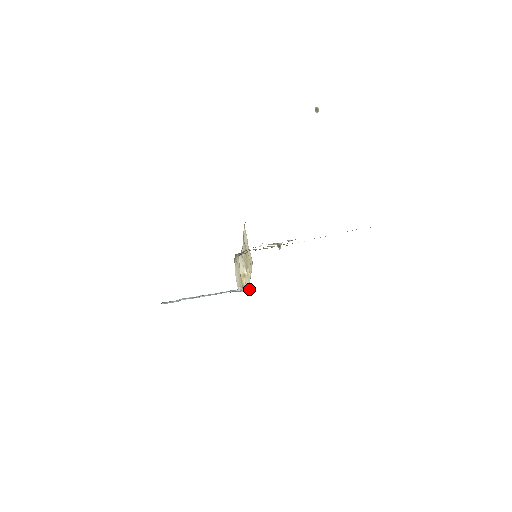
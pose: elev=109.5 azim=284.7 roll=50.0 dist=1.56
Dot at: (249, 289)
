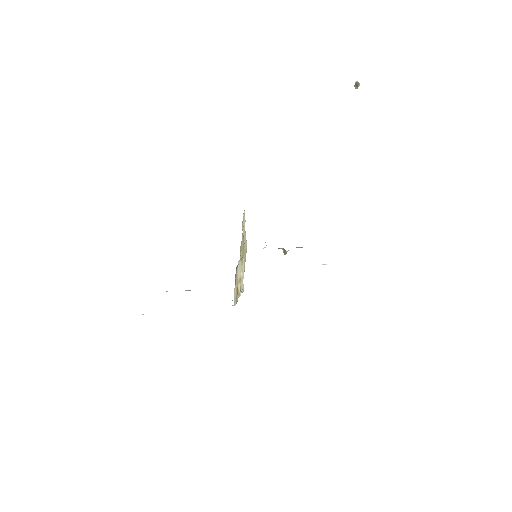
Dot at: (242, 291)
